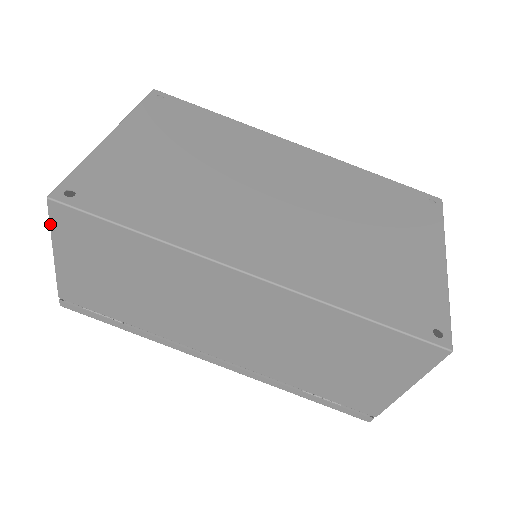
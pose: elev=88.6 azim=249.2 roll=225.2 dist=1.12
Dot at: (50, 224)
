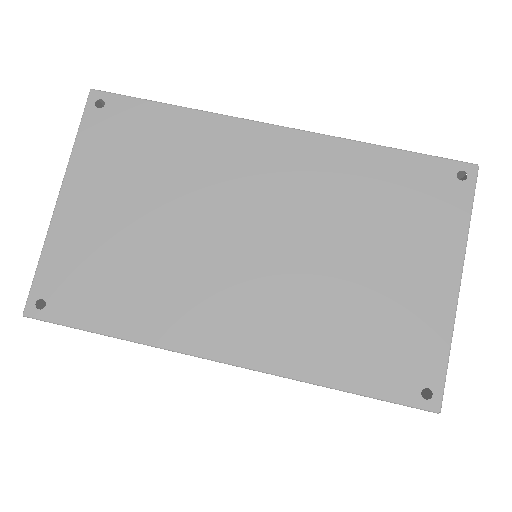
Dot at: occluded
